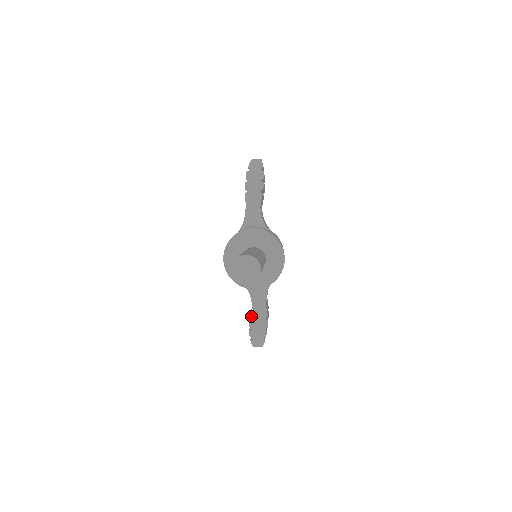
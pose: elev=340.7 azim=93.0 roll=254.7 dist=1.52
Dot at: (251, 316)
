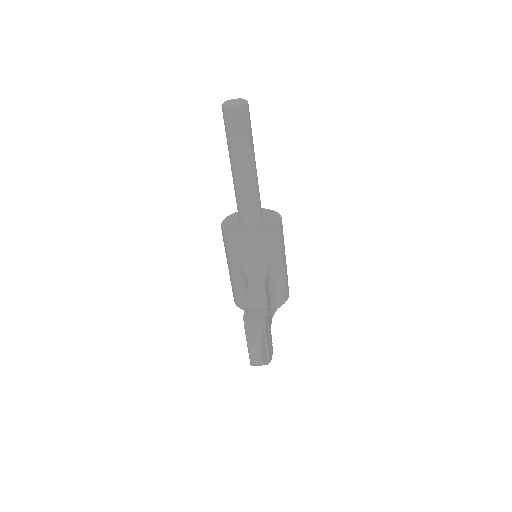
Dot at: (247, 300)
